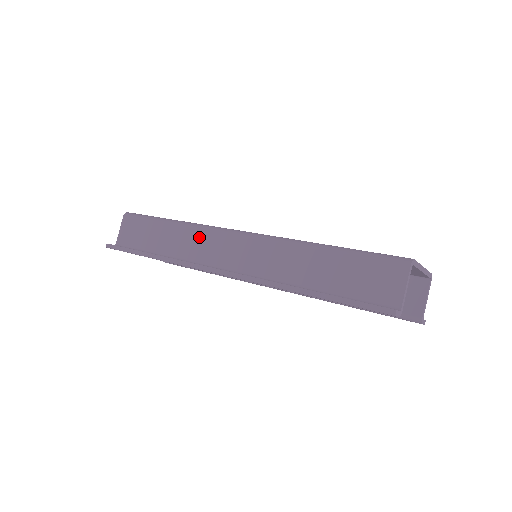
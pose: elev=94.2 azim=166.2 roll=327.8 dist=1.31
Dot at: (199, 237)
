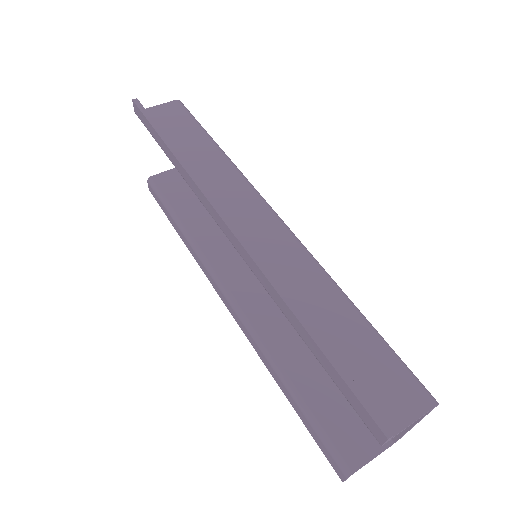
Dot at: (233, 182)
